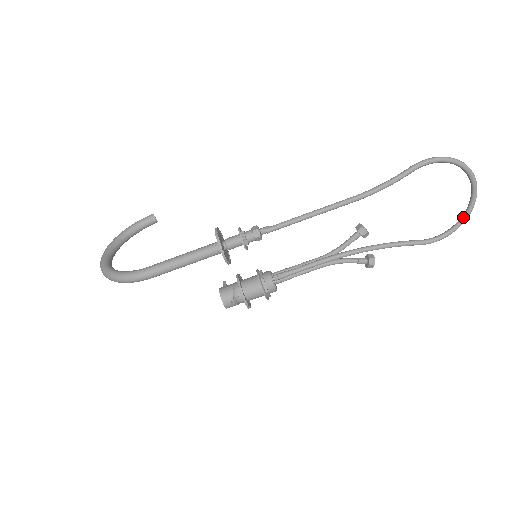
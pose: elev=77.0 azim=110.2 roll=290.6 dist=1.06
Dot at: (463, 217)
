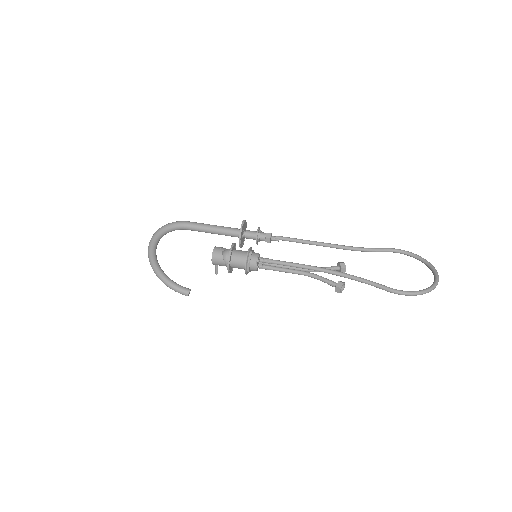
Dot at: (427, 288)
